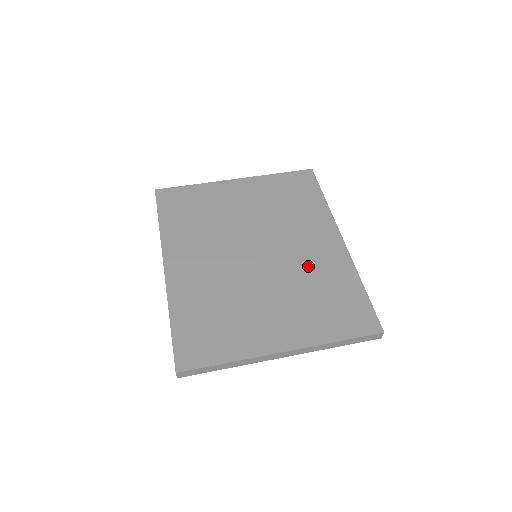
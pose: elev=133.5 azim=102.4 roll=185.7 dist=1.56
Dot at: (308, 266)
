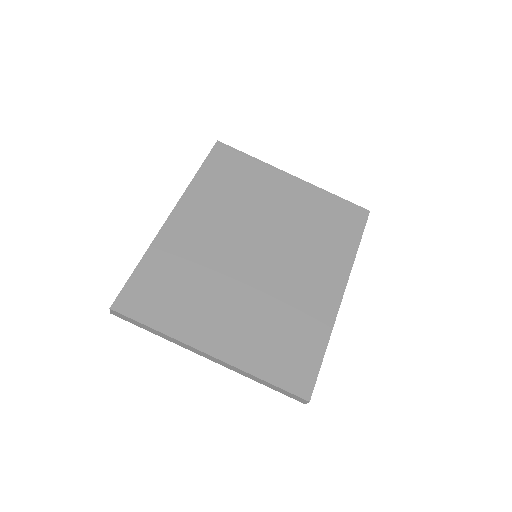
Dot at: (292, 296)
